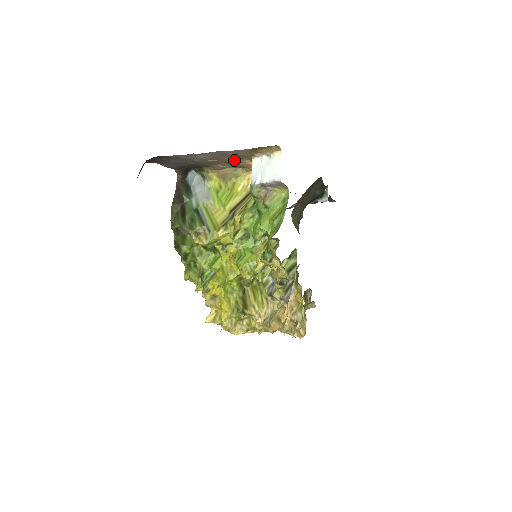
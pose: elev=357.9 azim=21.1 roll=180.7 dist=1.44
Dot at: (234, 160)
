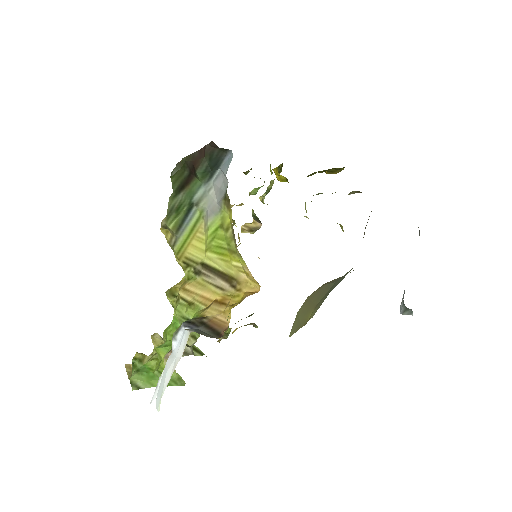
Dot at: occluded
